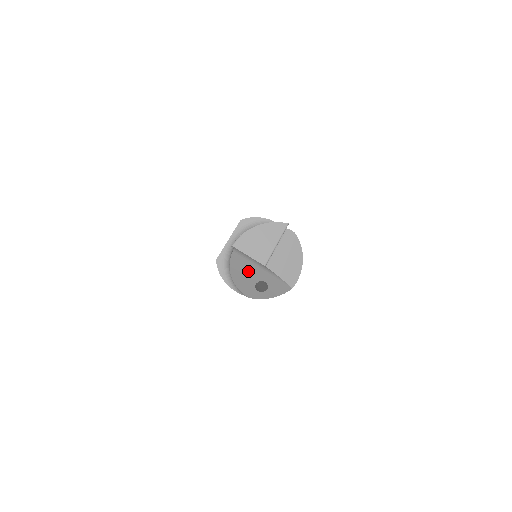
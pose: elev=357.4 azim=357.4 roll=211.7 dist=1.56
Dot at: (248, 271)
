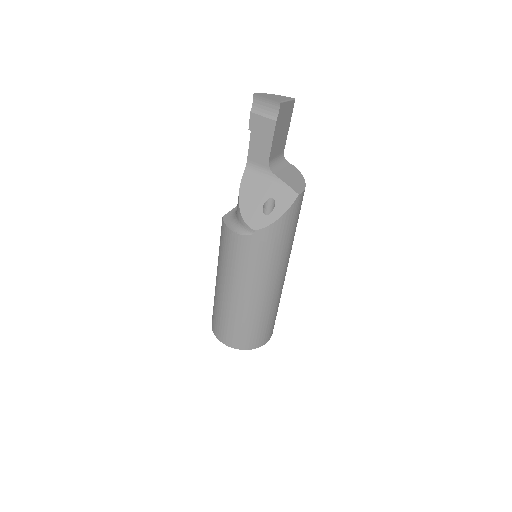
Dot at: (257, 191)
